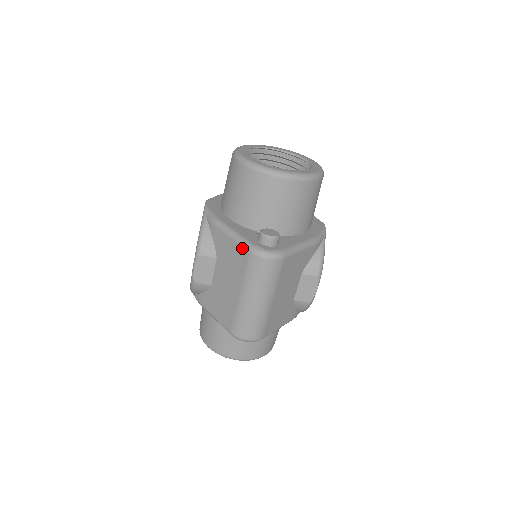
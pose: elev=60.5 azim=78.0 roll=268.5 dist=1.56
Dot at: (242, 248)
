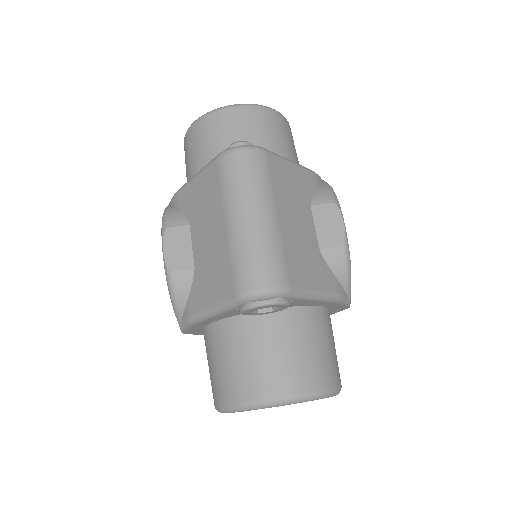
Dot at: (209, 168)
